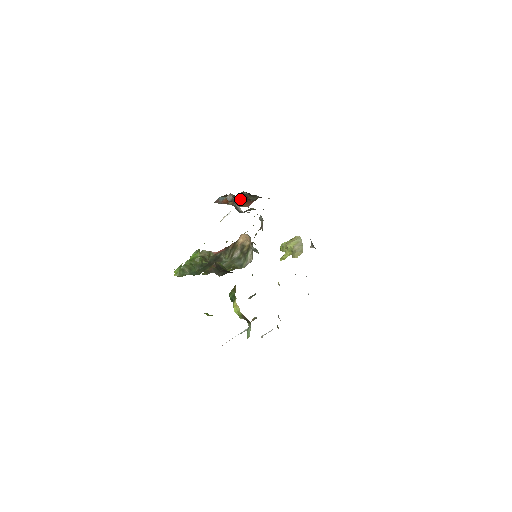
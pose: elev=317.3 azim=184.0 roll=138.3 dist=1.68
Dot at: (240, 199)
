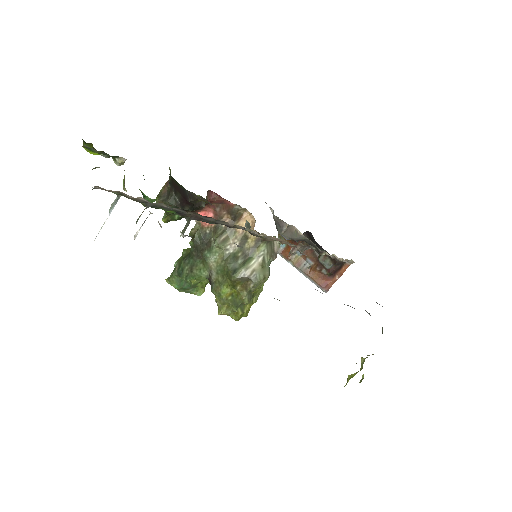
Dot at: (309, 262)
